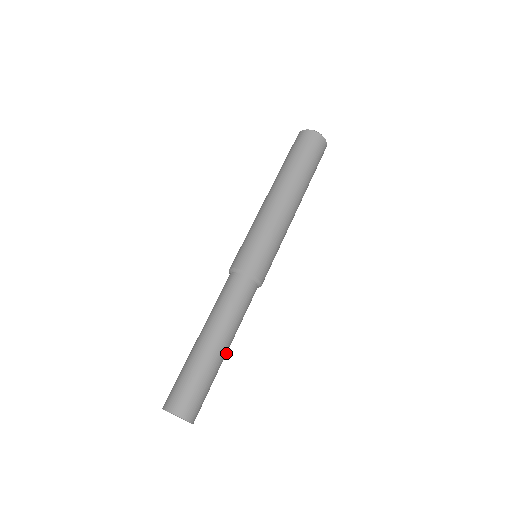
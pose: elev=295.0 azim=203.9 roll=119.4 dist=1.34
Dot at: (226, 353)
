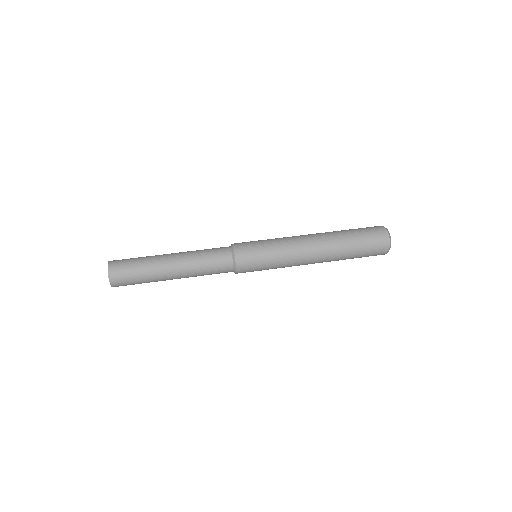
Dot at: (170, 272)
